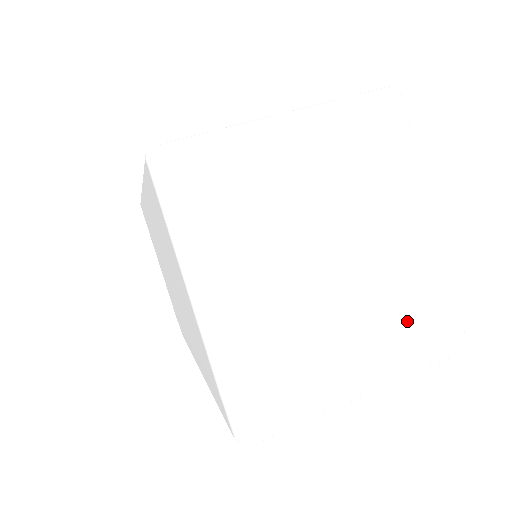
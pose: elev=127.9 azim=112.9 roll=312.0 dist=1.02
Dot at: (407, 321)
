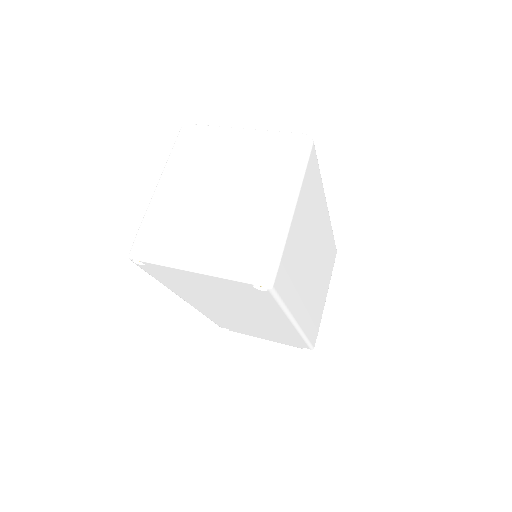
Dot at: (238, 245)
